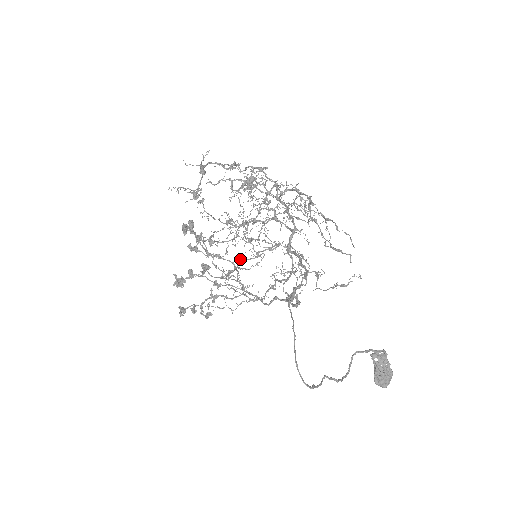
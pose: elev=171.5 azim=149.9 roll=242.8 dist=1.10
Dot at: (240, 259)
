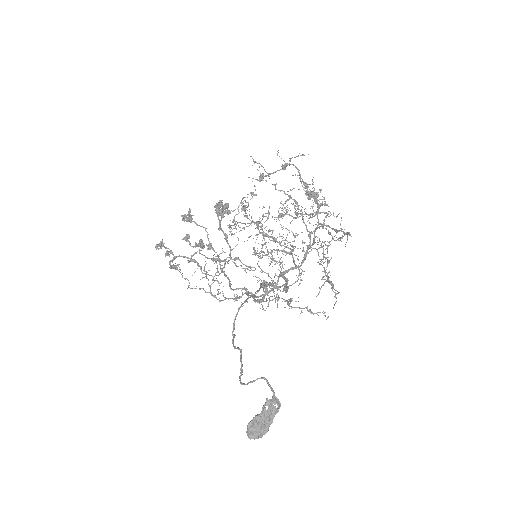
Dot at: occluded
